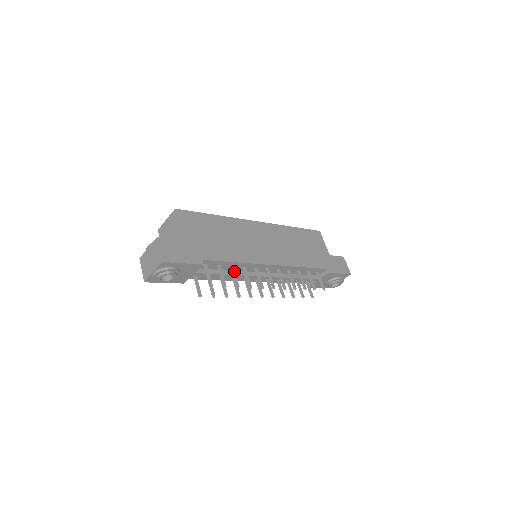
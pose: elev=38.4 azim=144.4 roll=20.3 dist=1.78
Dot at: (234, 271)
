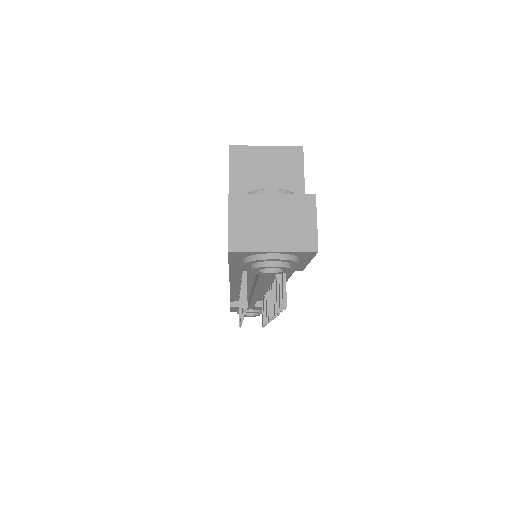
Dot at: occluded
